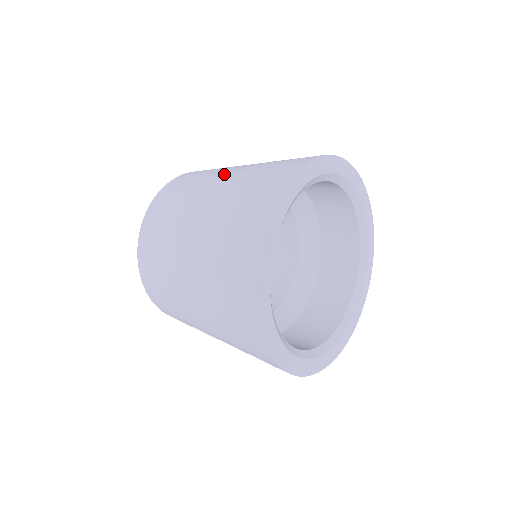
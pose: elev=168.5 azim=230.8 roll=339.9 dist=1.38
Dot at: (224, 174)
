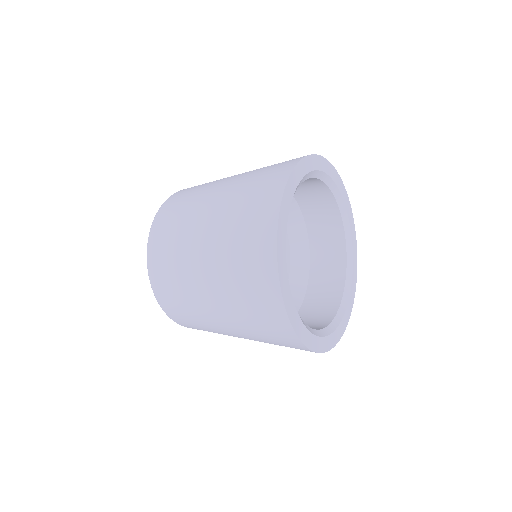
Dot at: (216, 191)
